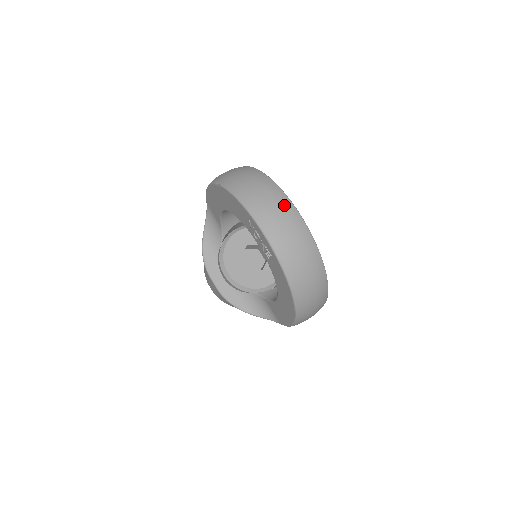
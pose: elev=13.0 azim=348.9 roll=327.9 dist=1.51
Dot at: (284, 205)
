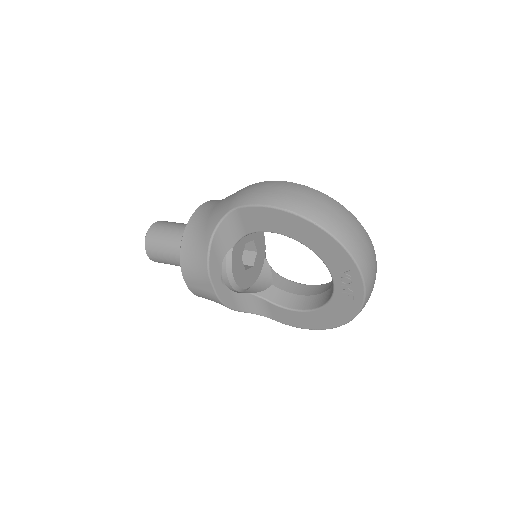
Dot at: (374, 254)
